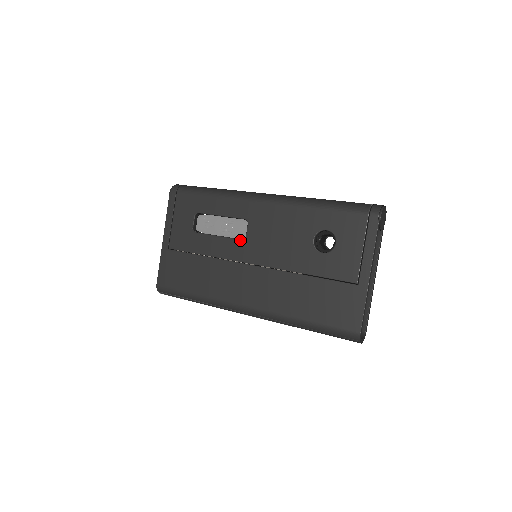
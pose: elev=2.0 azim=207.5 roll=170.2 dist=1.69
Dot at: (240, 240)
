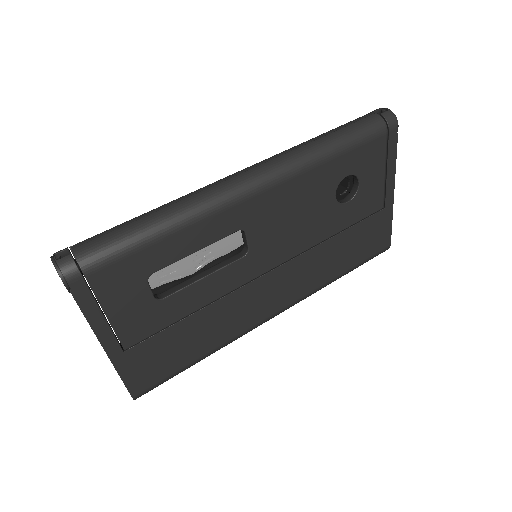
Dot at: (242, 259)
